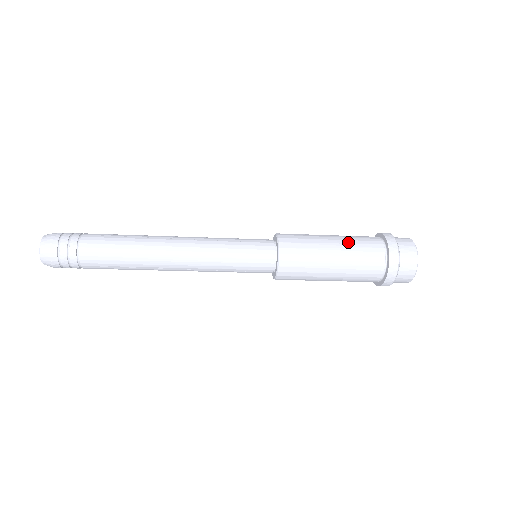
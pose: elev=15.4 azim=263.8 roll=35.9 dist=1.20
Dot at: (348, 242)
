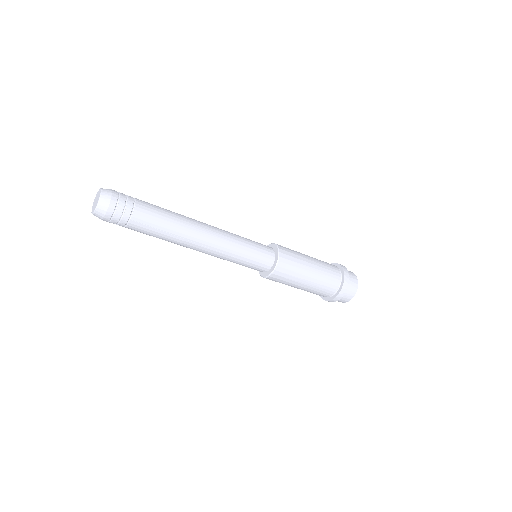
Dot at: occluded
